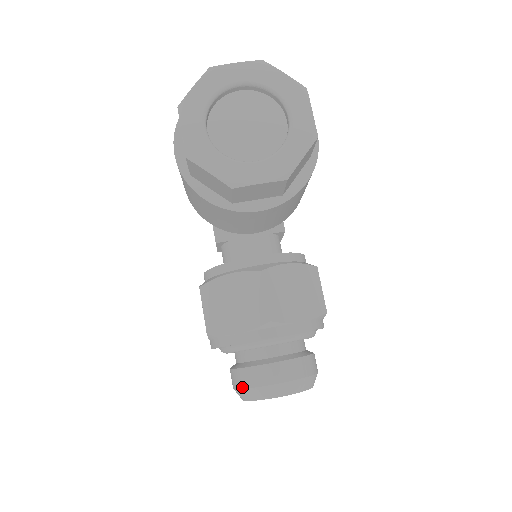
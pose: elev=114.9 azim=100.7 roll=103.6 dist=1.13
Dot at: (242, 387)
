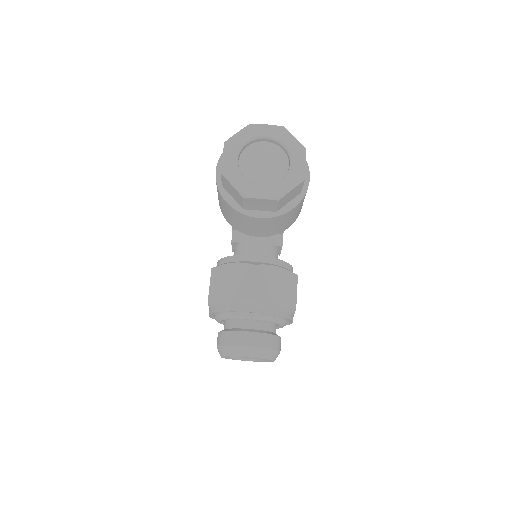
Dot at: (222, 344)
